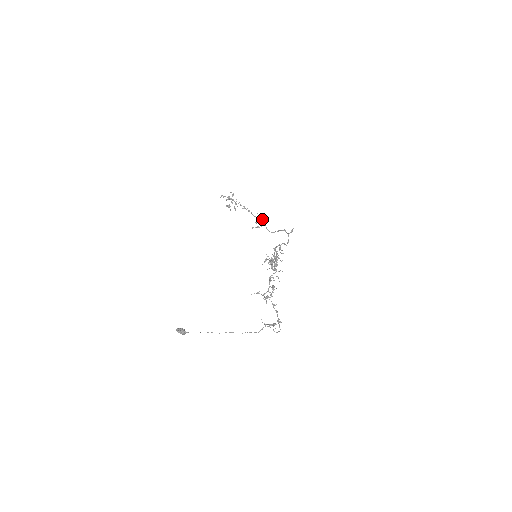
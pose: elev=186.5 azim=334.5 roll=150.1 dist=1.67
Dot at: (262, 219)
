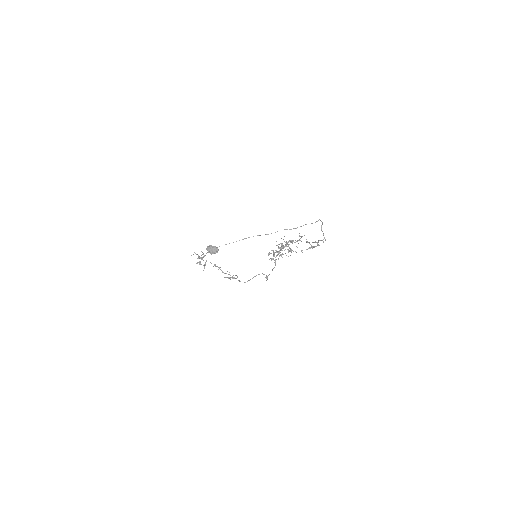
Dot at: occluded
